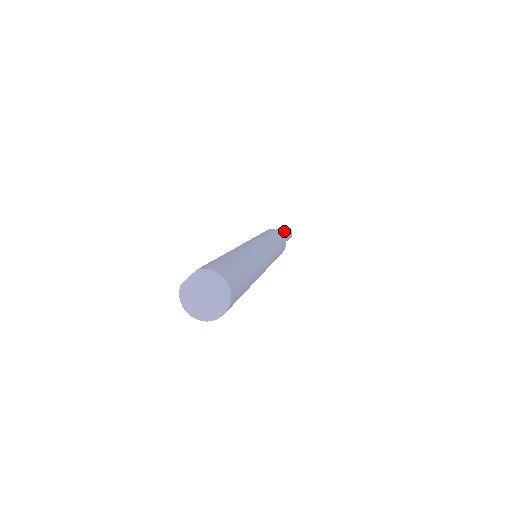
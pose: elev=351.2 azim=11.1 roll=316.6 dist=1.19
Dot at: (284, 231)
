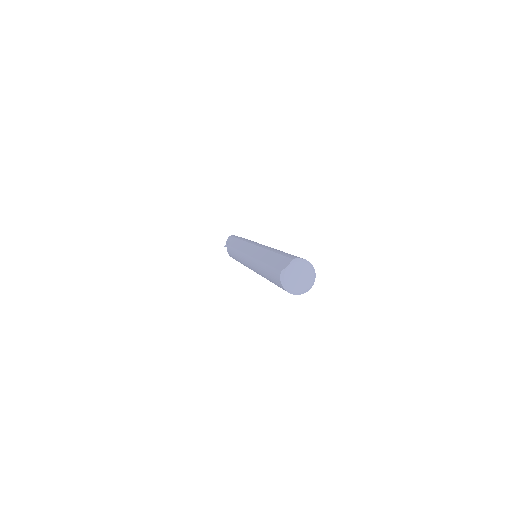
Dot at: occluded
